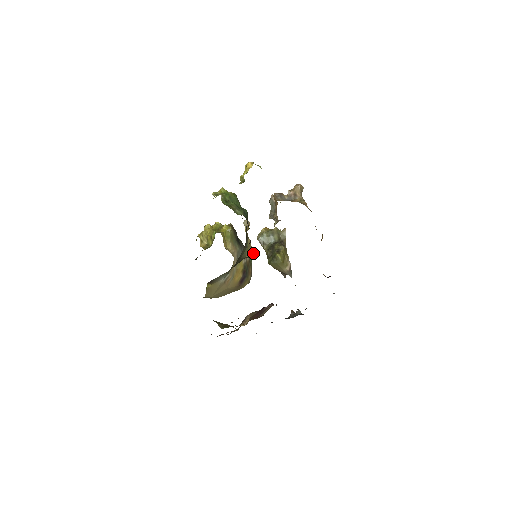
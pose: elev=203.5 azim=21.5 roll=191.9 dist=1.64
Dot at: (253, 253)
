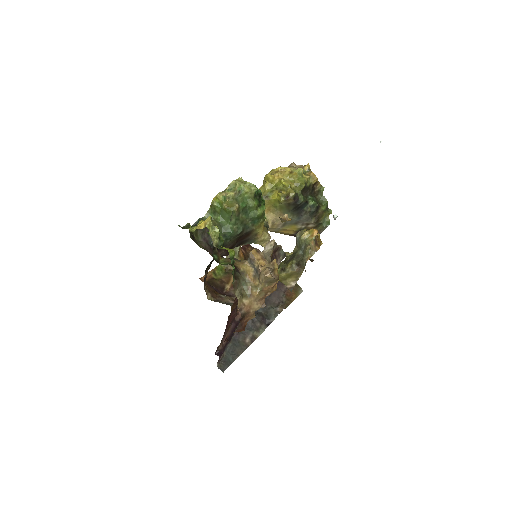
Dot at: occluded
